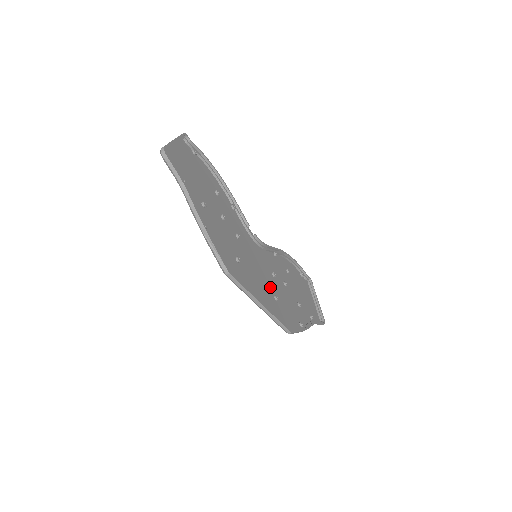
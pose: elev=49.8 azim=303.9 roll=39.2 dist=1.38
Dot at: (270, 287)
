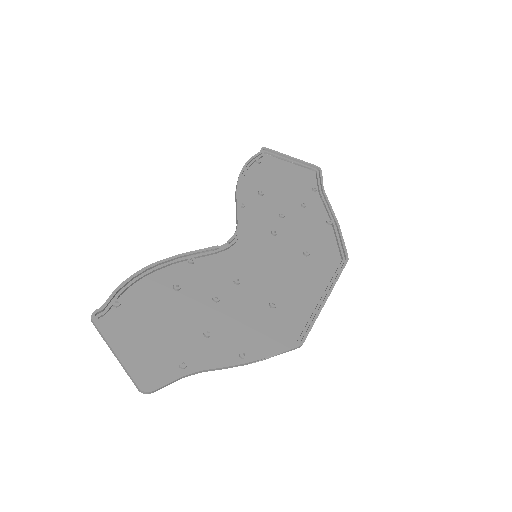
Dot at: (293, 255)
